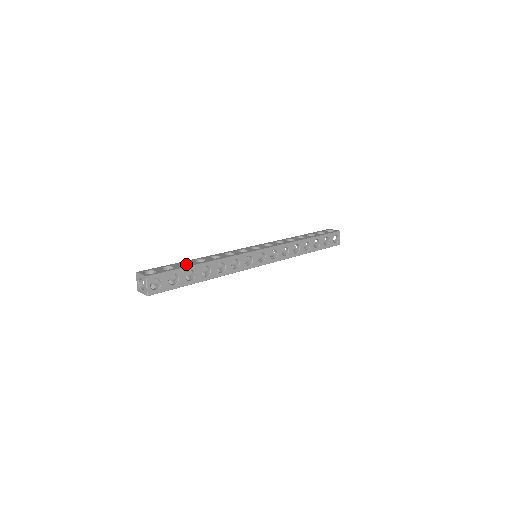
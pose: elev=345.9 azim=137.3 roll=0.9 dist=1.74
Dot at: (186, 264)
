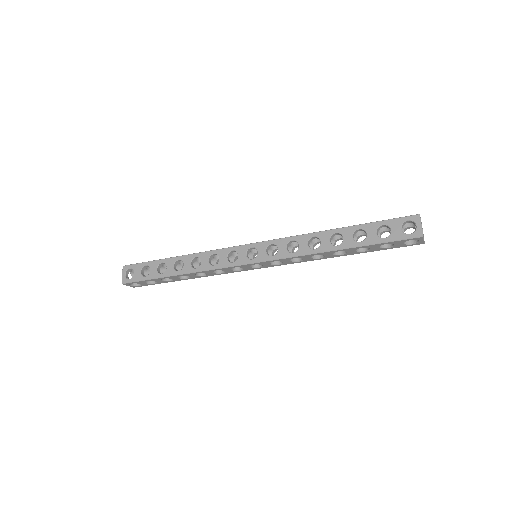
Dot at: (166, 264)
